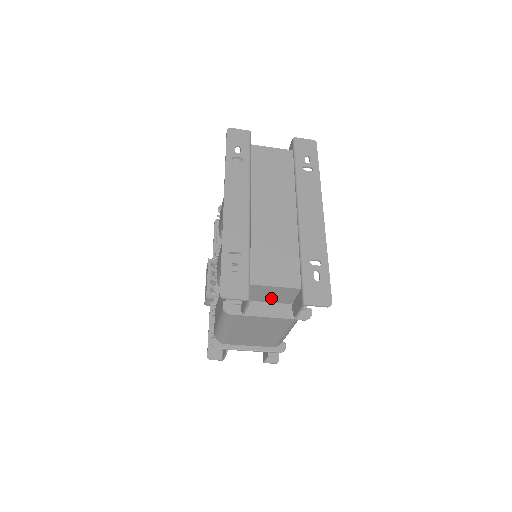
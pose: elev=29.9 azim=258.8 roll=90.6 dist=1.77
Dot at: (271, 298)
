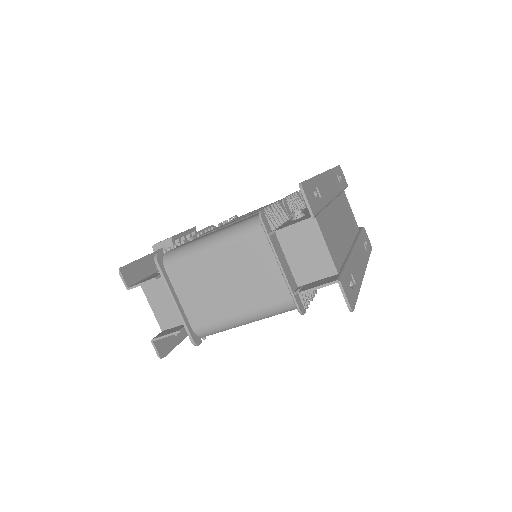
Dot at: (298, 257)
